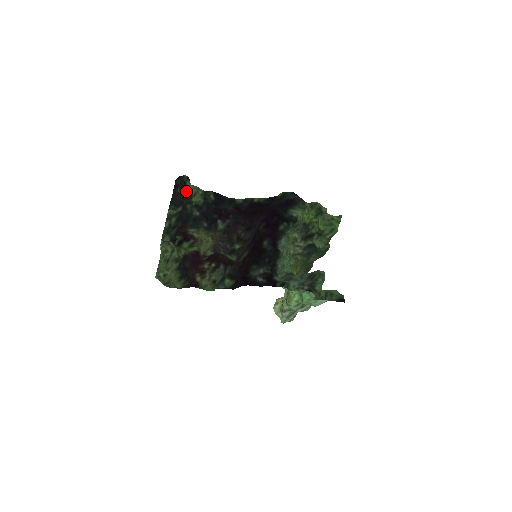
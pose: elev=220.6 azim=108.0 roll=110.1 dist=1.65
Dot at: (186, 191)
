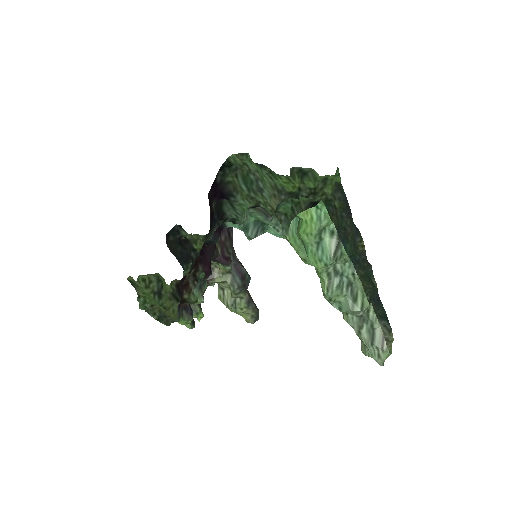
Dot at: (179, 237)
